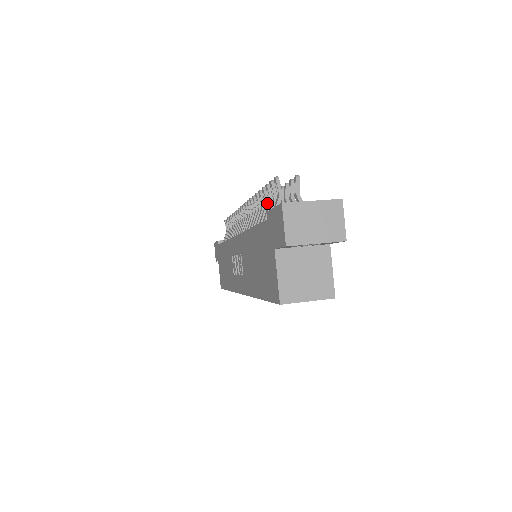
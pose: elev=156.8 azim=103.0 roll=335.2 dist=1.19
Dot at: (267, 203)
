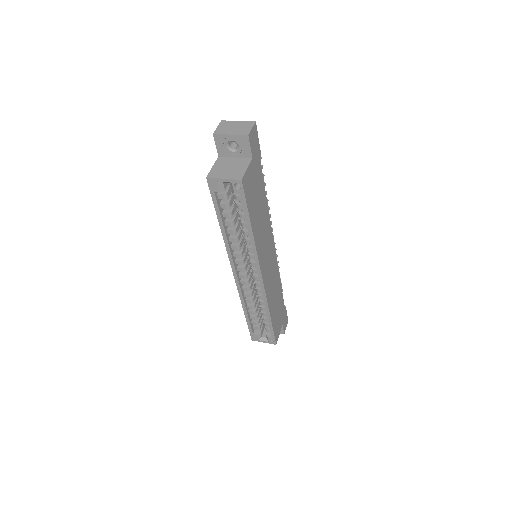
Dot at: occluded
